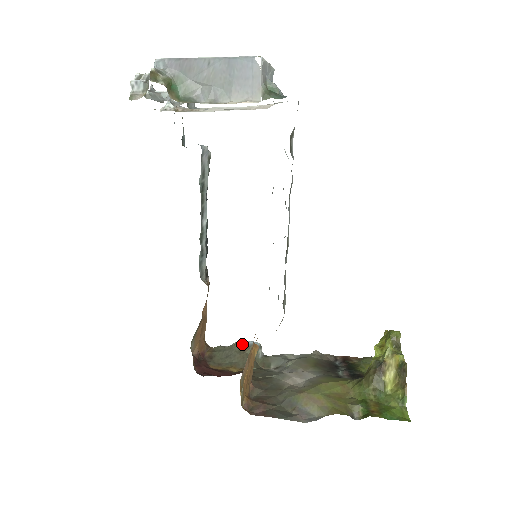
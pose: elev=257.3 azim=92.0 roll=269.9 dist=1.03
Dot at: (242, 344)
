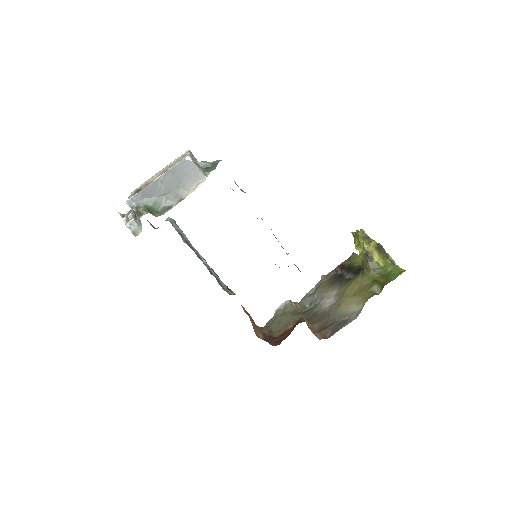
Dot at: (280, 309)
